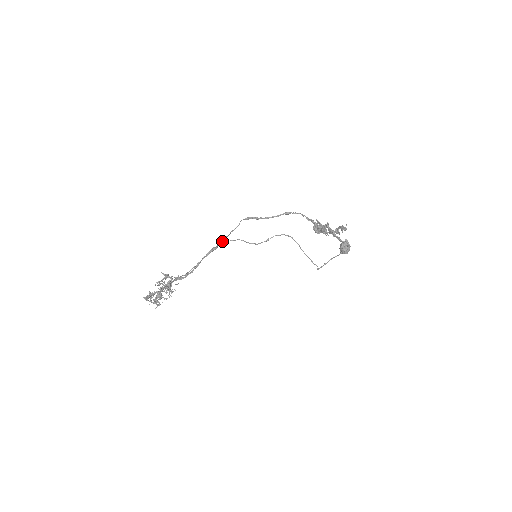
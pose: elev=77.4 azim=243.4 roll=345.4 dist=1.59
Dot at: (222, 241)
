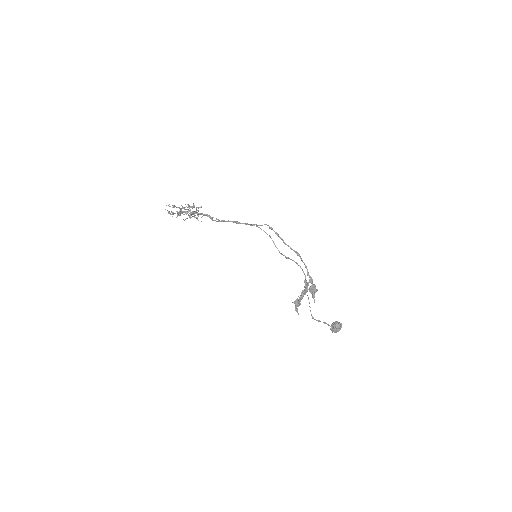
Dot at: (246, 224)
